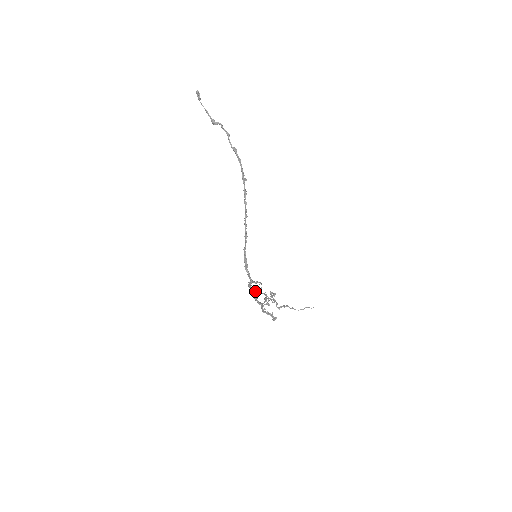
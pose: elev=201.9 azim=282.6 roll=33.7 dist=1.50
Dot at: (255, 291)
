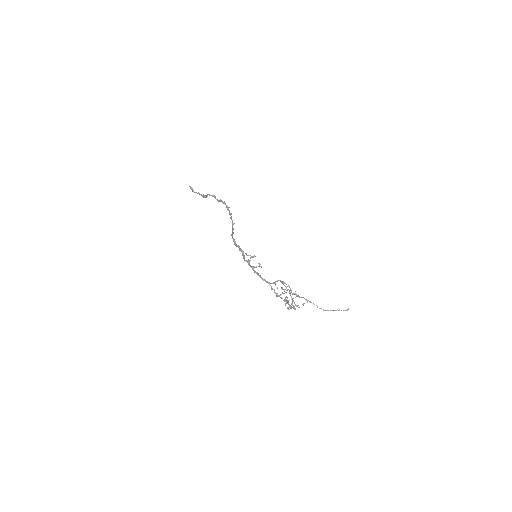
Dot at: (254, 267)
